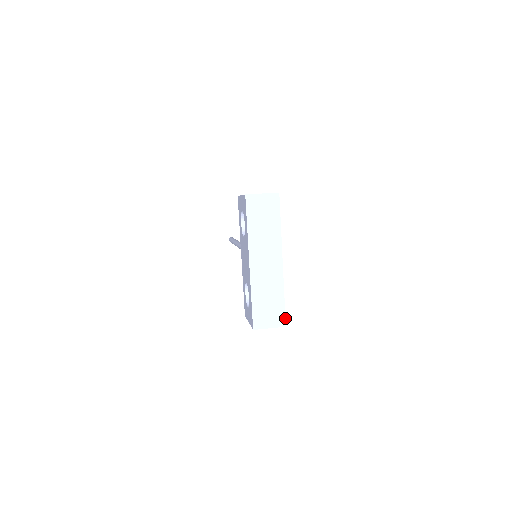
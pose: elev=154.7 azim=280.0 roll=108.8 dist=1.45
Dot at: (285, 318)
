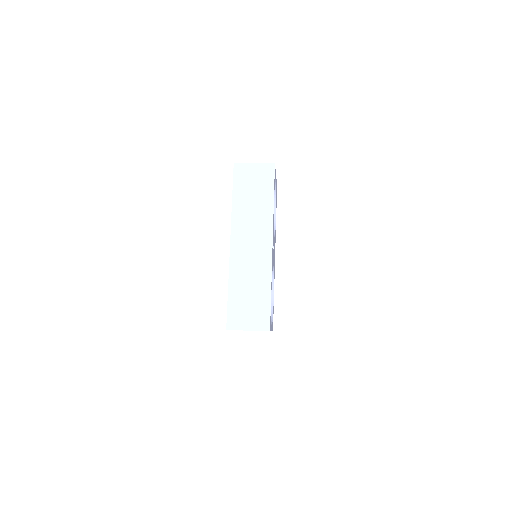
Dot at: (270, 320)
